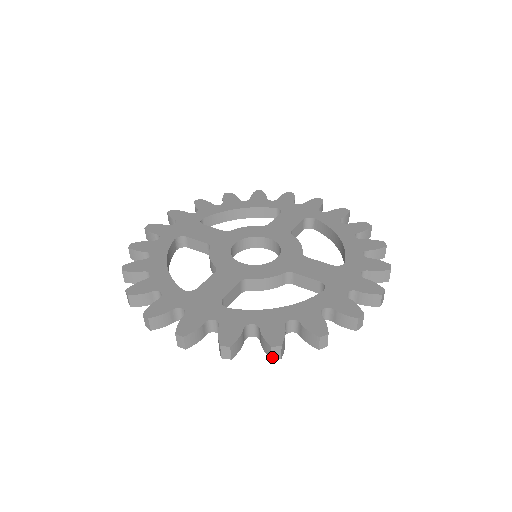
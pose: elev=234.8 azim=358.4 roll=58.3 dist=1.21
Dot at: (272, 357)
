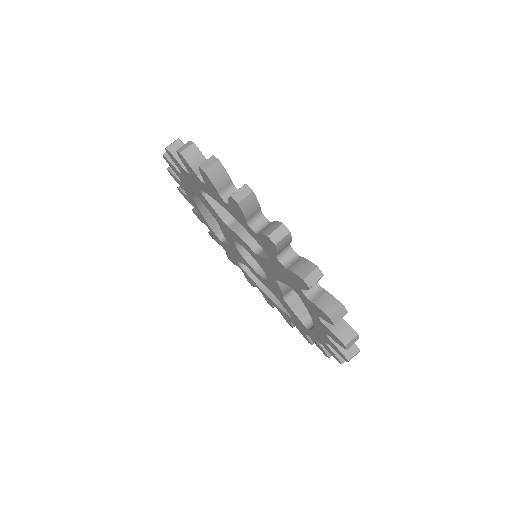
Dot at: (202, 165)
